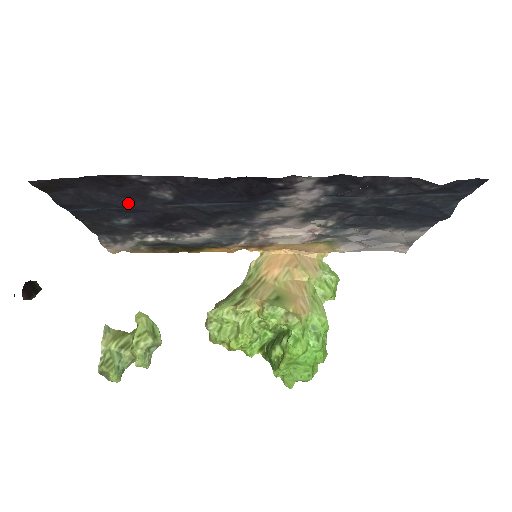
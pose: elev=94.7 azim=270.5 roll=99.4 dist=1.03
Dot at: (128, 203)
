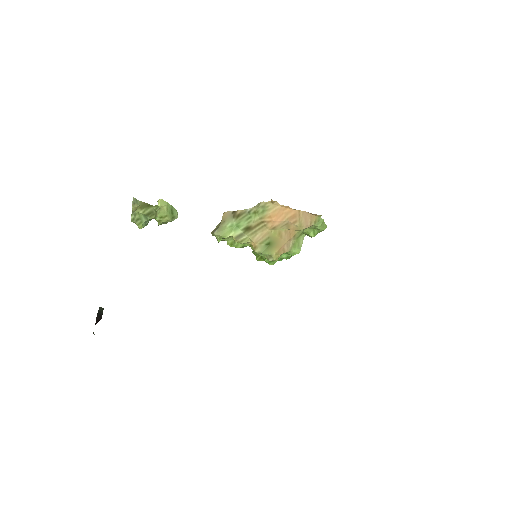
Dot at: occluded
